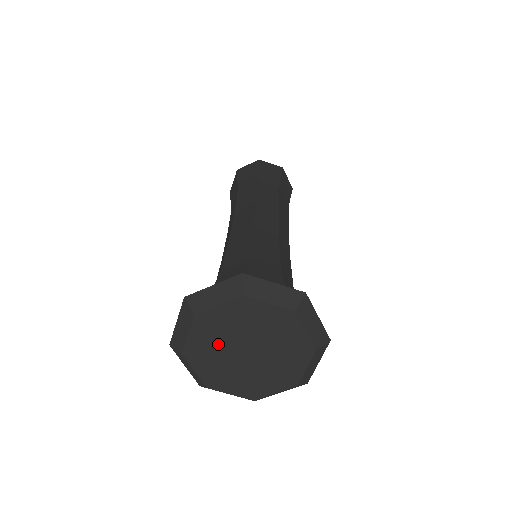
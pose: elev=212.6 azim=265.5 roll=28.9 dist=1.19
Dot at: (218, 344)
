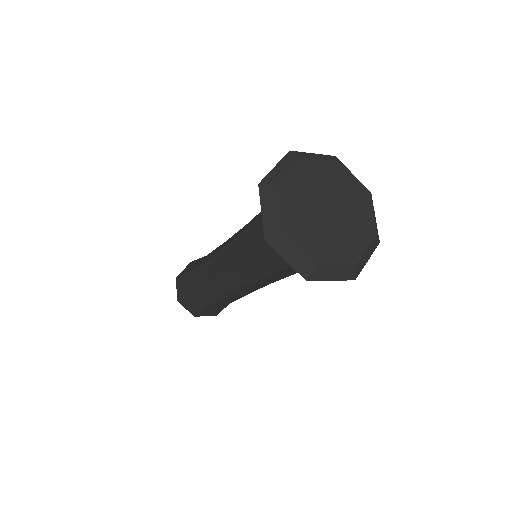
Dot at: (309, 191)
